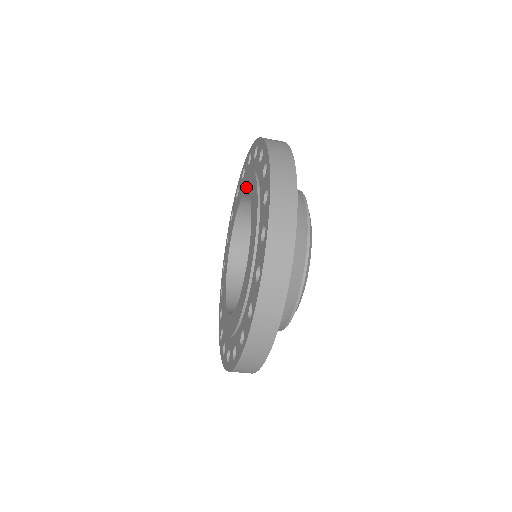
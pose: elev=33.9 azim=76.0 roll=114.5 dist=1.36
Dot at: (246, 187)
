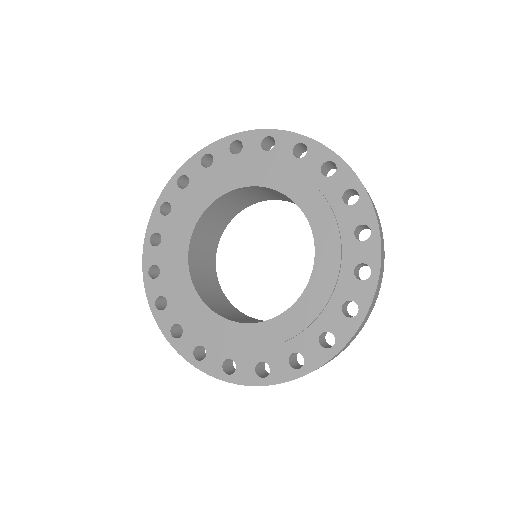
Dot at: (273, 182)
